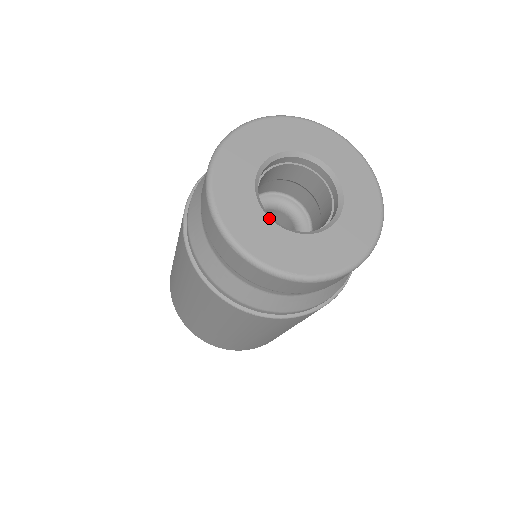
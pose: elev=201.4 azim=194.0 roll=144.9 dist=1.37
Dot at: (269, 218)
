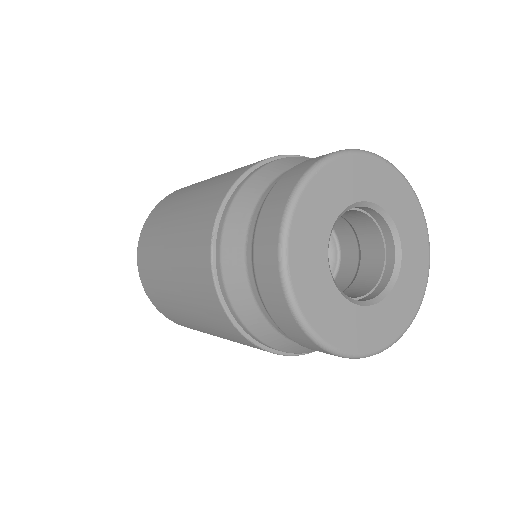
Dot at: (335, 284)
